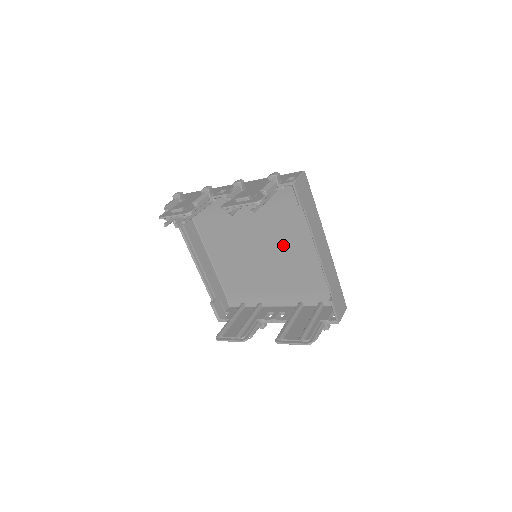
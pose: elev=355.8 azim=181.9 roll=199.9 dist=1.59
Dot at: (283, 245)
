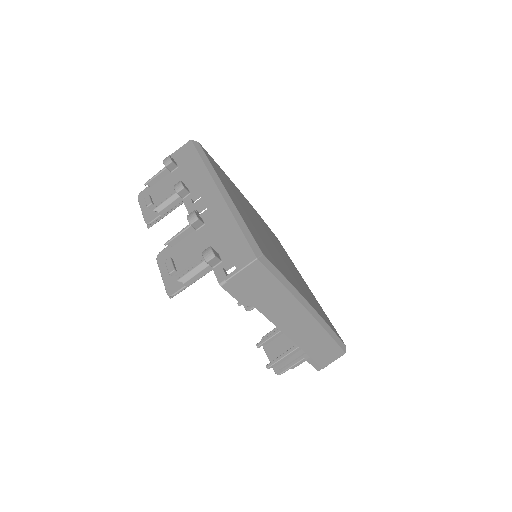
Dot at: occluded
